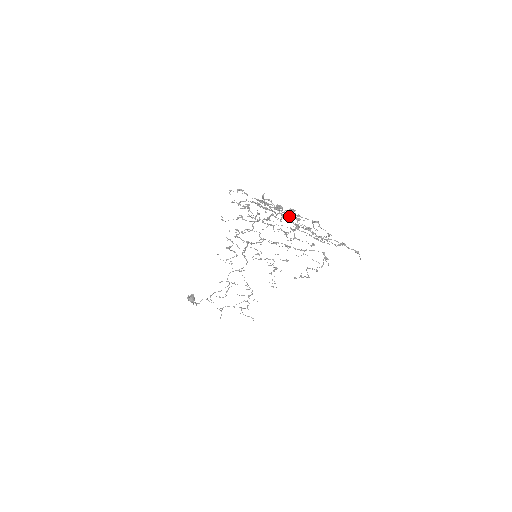
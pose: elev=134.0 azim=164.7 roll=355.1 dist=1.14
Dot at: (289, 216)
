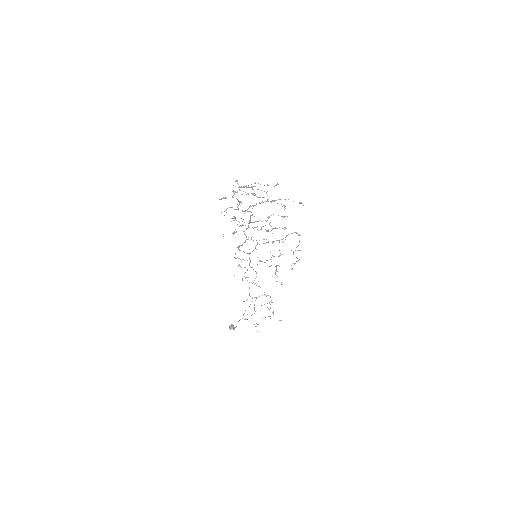
Dot at: occluded
